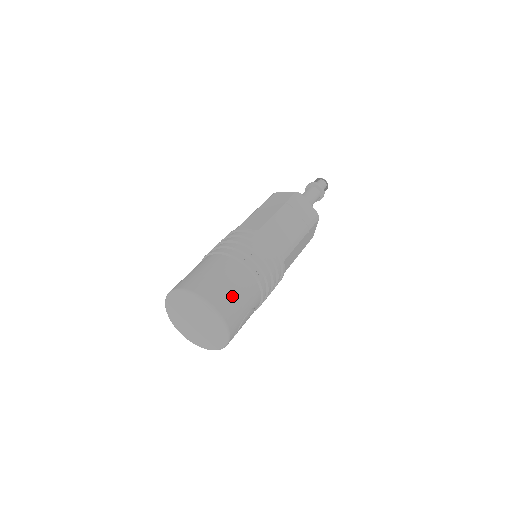
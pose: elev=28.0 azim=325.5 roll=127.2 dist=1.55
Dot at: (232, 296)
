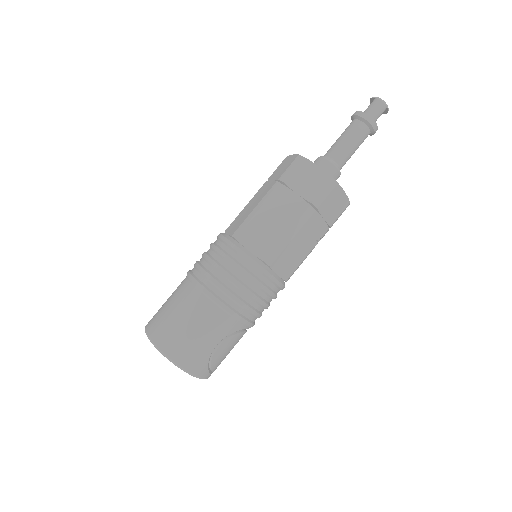
Dot at: (184, 335)
